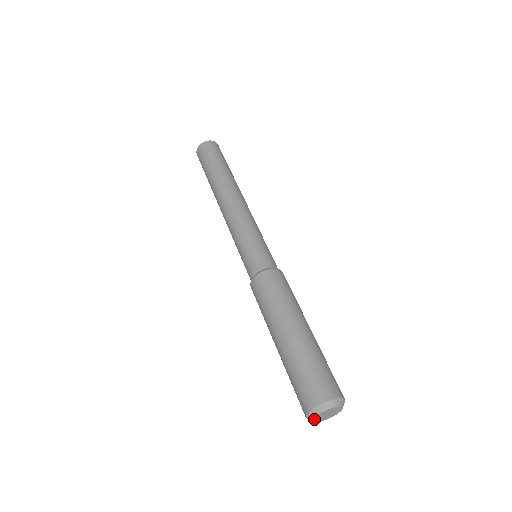
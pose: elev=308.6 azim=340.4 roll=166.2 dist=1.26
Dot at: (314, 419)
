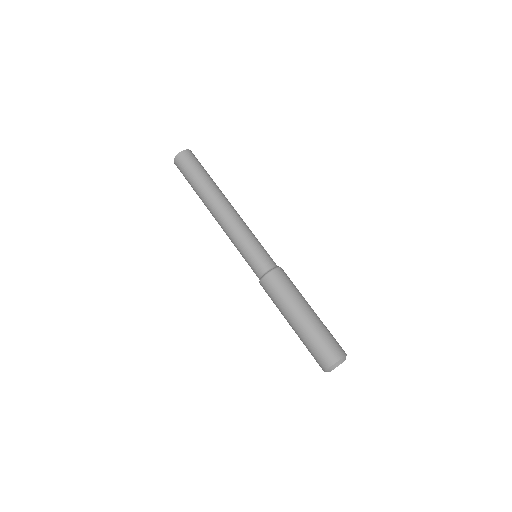
Dot at: occluded
